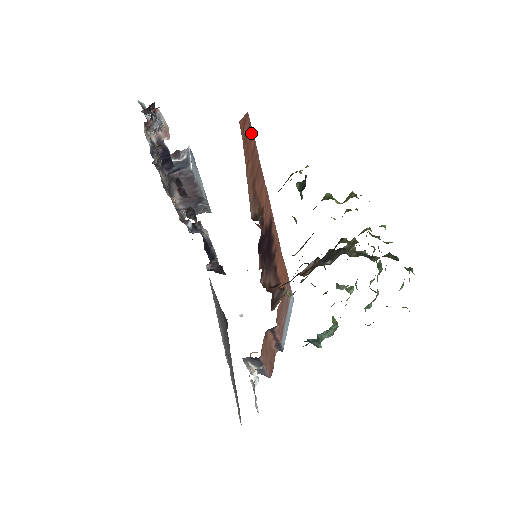
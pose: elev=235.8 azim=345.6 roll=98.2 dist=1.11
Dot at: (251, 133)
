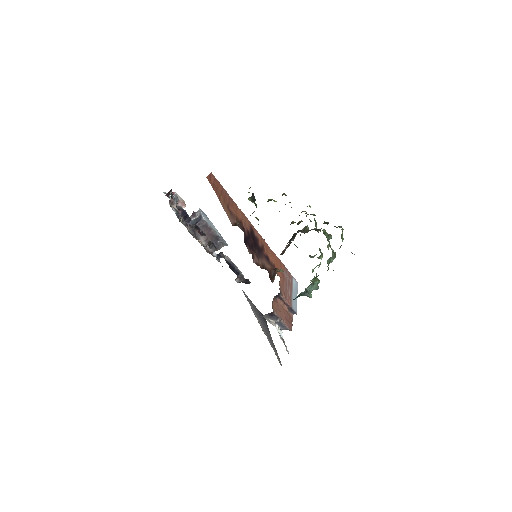
Dot at: (217, 182)
